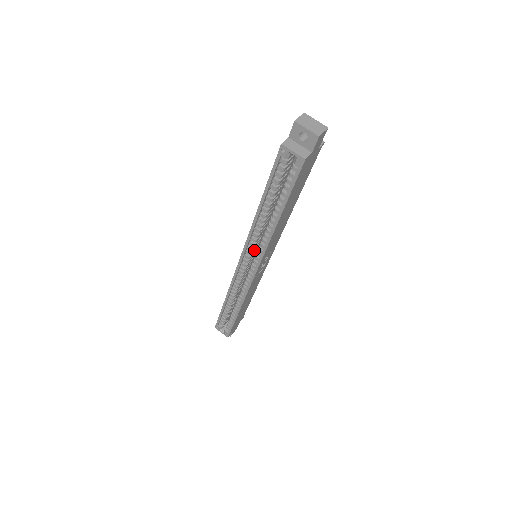
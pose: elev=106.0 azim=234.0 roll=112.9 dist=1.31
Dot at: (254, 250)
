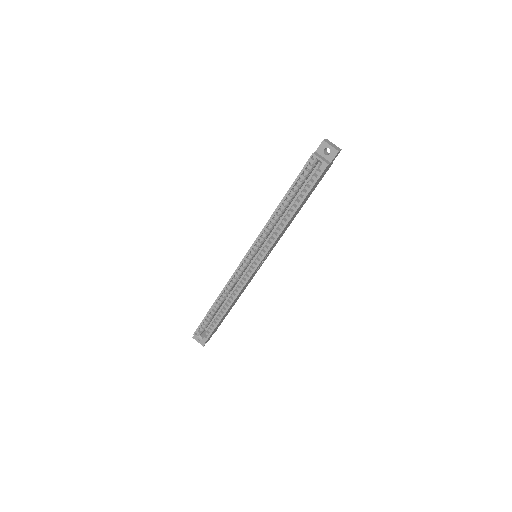
Dot at: (259, 247)
